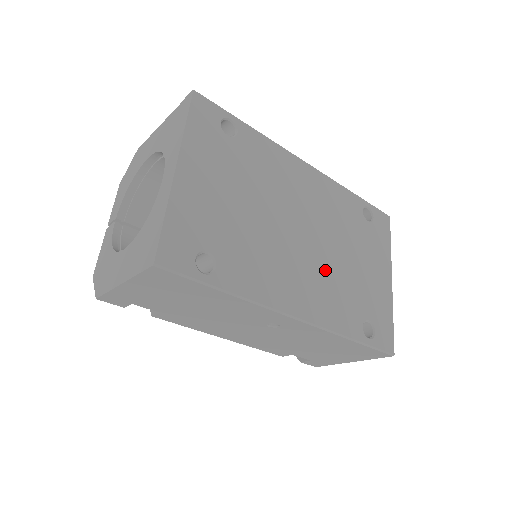
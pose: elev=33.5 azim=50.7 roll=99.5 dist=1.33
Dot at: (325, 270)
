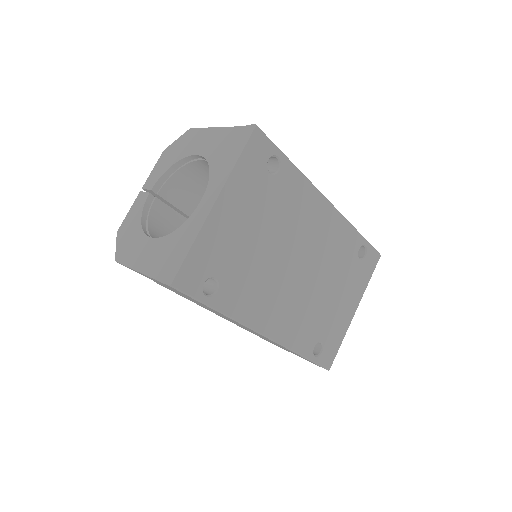
Dot at: (304, 299)
